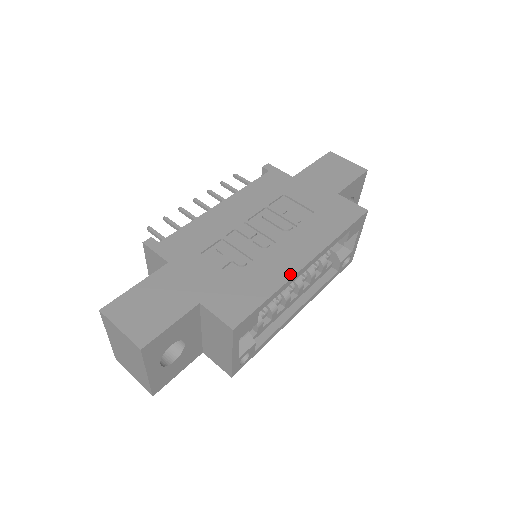
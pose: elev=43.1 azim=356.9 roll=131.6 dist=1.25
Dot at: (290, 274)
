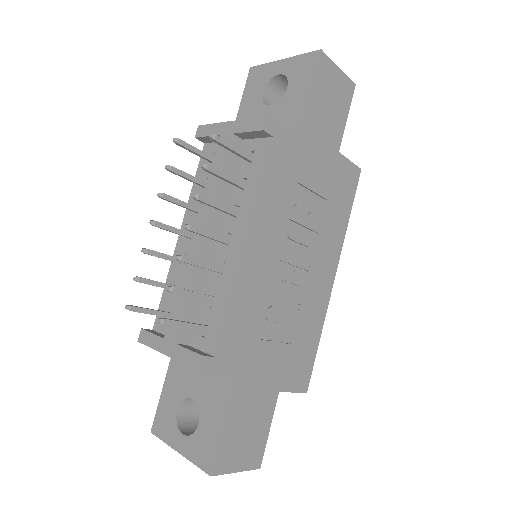
Dot at: (326, 305)
